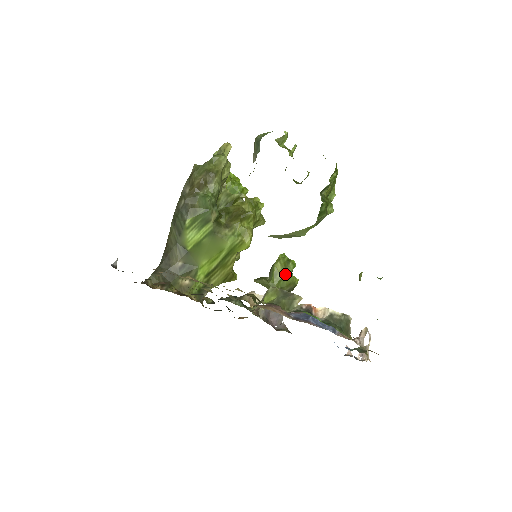
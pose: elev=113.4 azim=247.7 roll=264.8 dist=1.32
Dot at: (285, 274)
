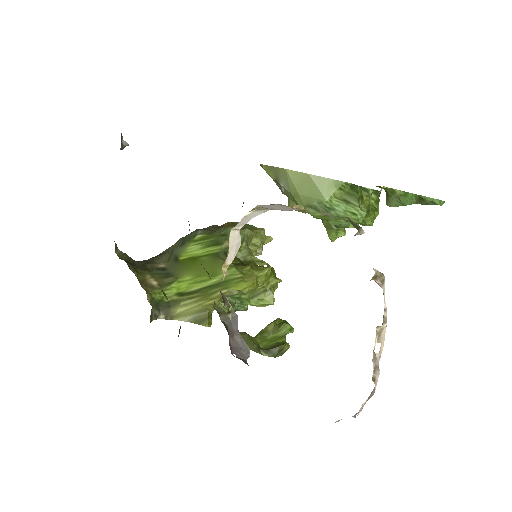
Dot at: (275, 334)
